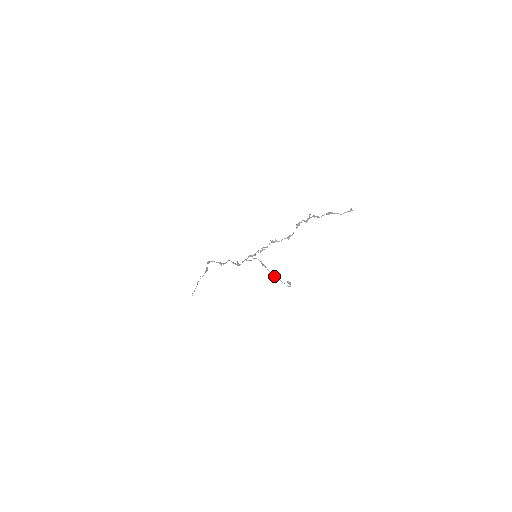
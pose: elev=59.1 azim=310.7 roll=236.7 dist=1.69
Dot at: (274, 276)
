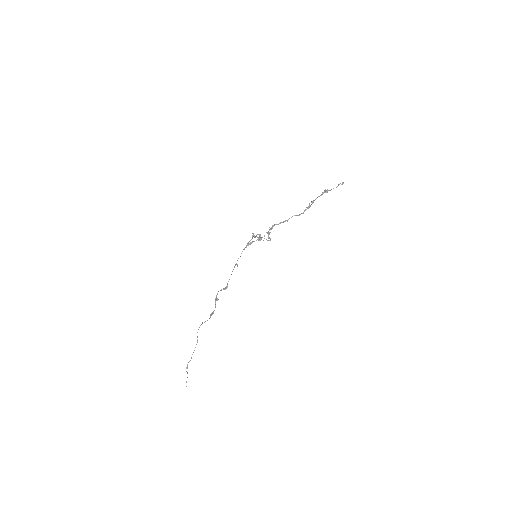
Dot at: (258, 234)
